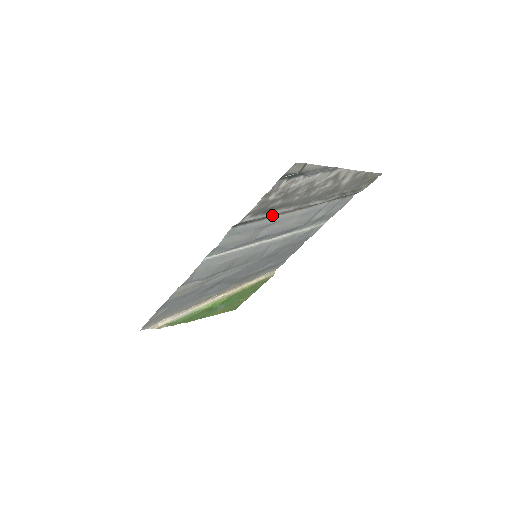
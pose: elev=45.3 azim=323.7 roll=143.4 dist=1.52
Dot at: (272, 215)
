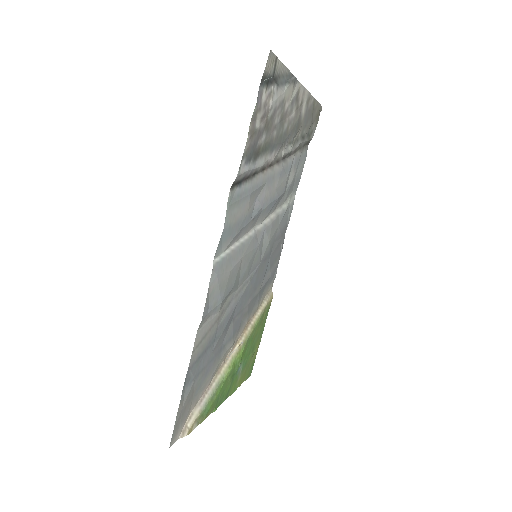
Dot at: (260, 167)
